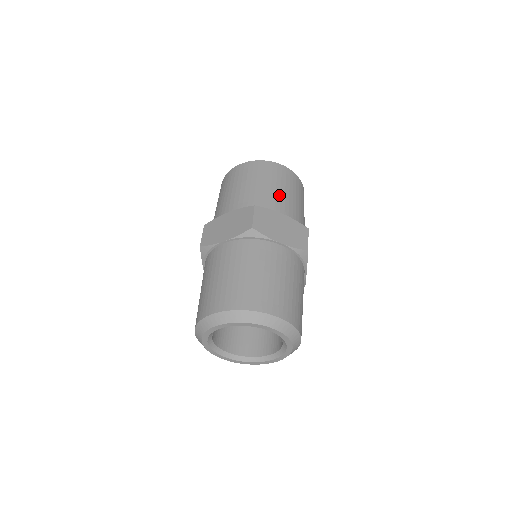
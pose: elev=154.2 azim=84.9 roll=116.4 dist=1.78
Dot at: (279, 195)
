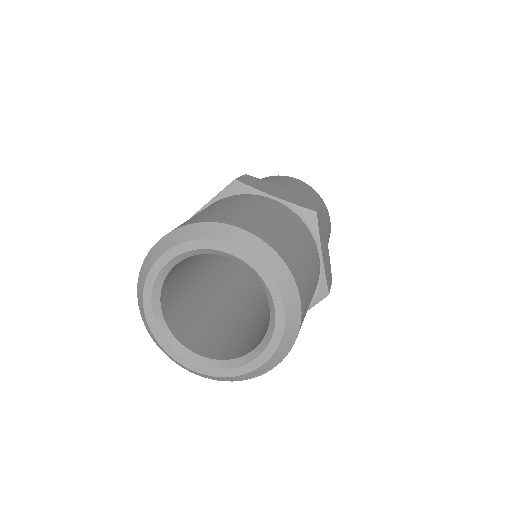
Dot at: (285, 184)
